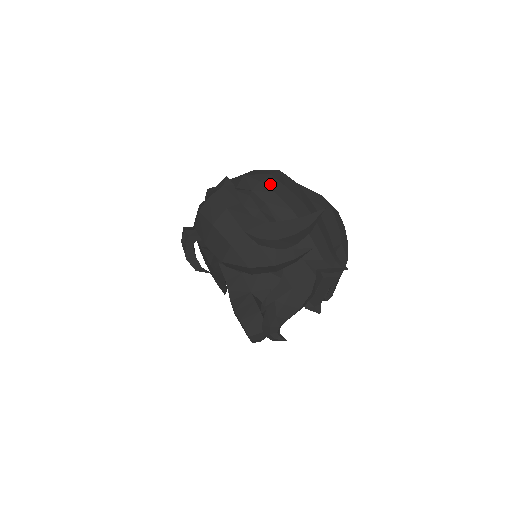
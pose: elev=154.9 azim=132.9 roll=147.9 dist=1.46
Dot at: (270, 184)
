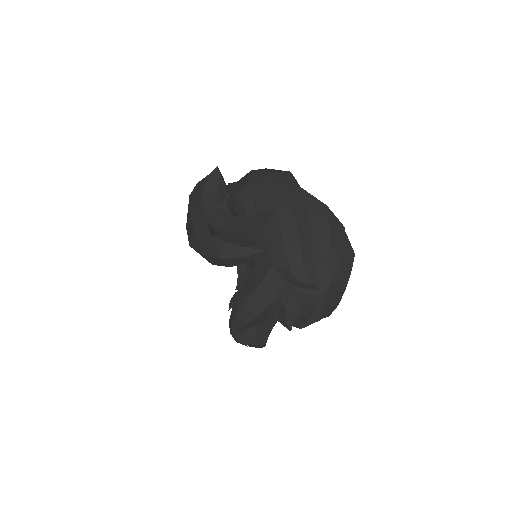
Dot at: (266, 182)
